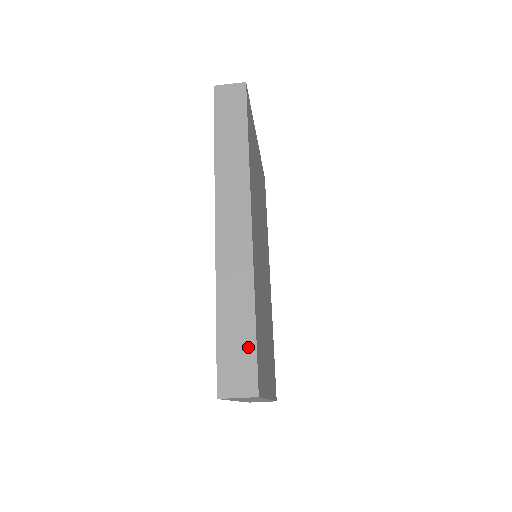
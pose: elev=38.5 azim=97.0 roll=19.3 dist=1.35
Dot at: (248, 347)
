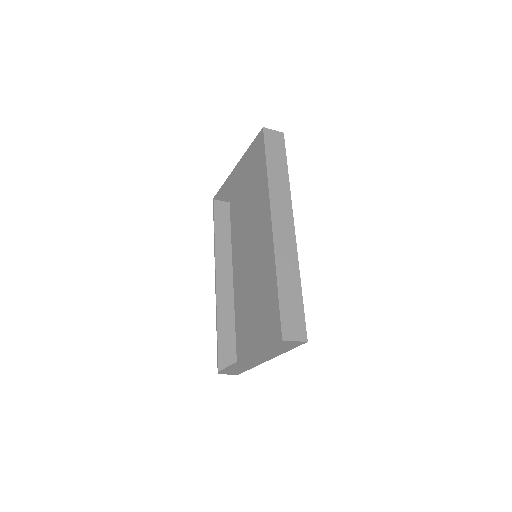
Dot at: (299, 309)
